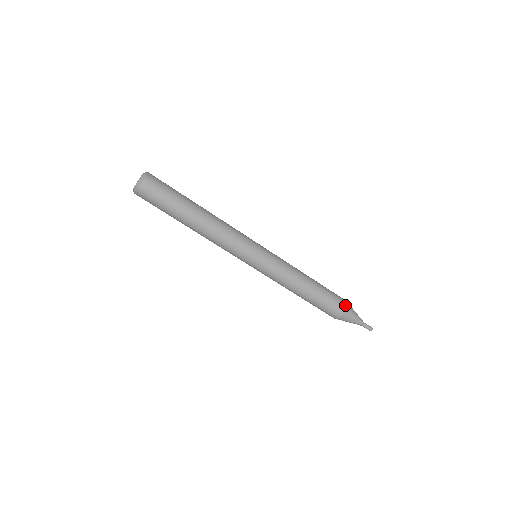
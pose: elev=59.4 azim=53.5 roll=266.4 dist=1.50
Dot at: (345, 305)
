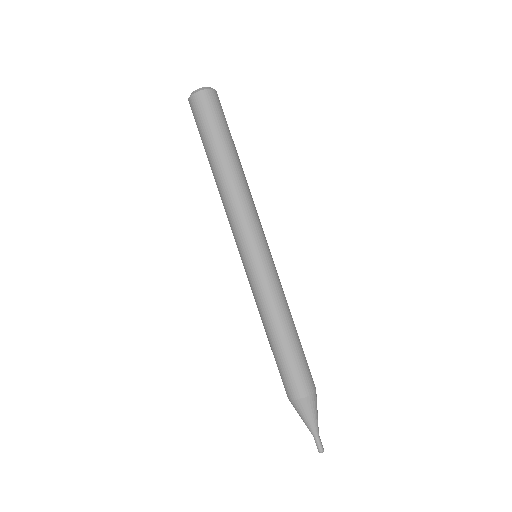
Dot at: (303, 395)
